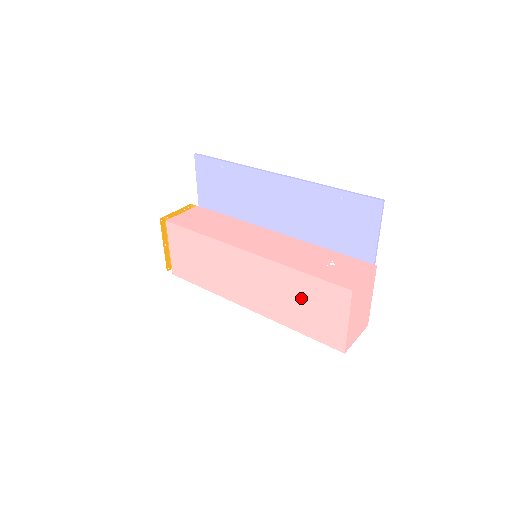
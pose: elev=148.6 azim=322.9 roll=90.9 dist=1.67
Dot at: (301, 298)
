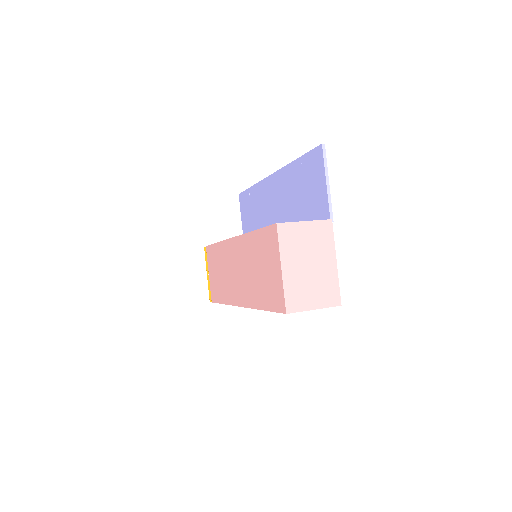
Dot at: (258, 263)
